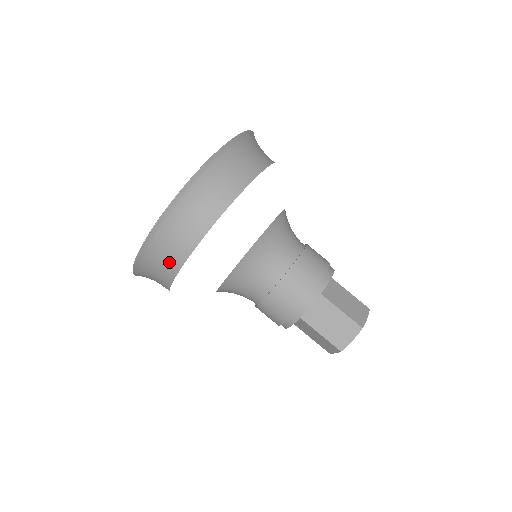
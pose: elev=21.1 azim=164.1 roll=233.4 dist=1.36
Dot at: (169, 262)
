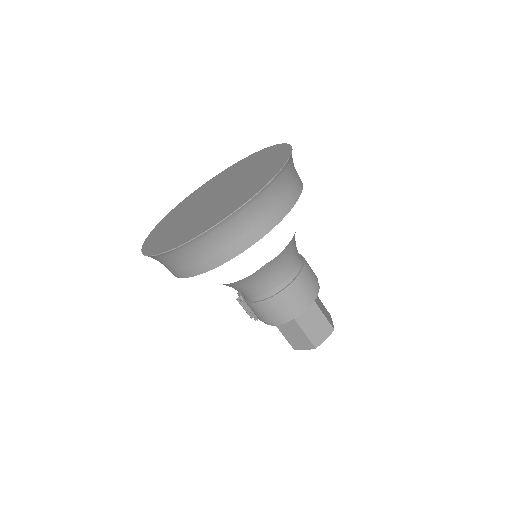
Dot at: (224, 249)
